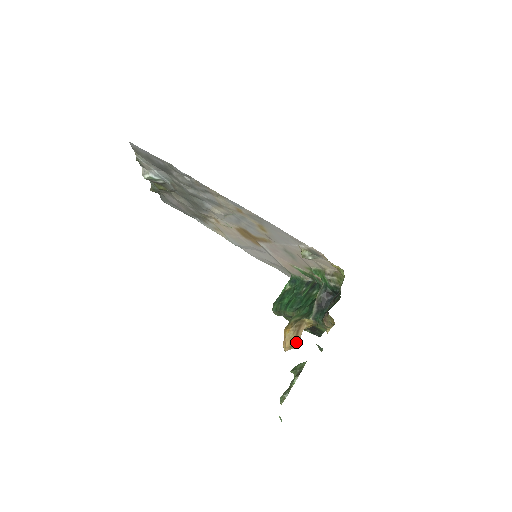
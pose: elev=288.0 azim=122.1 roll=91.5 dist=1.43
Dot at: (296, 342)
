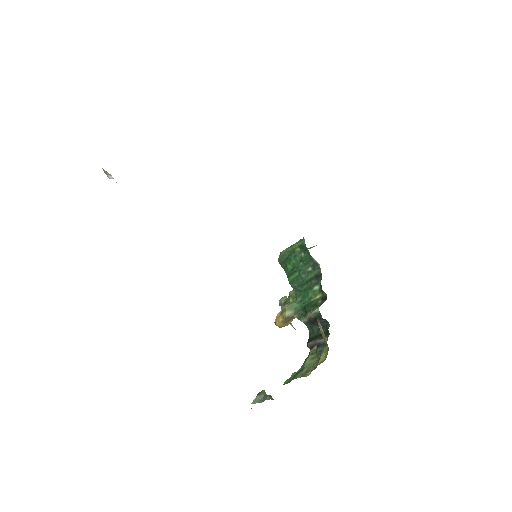
Dot at: occluded
